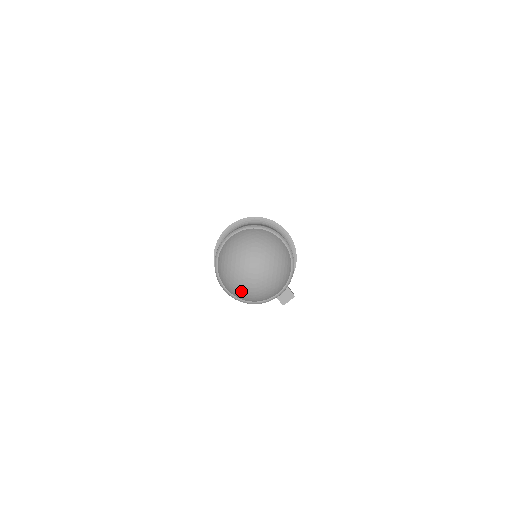
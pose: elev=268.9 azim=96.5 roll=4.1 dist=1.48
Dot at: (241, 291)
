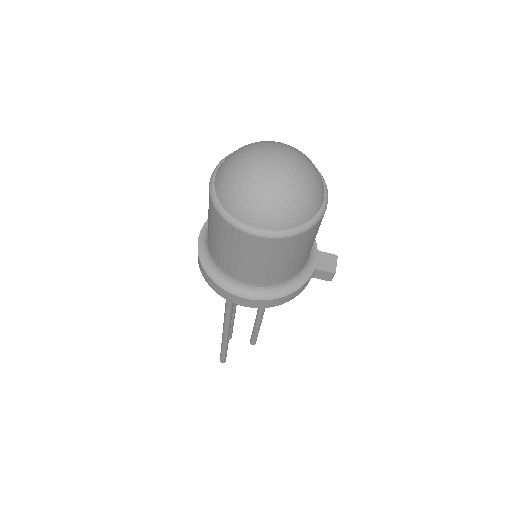
Dot at: (282, 203)
